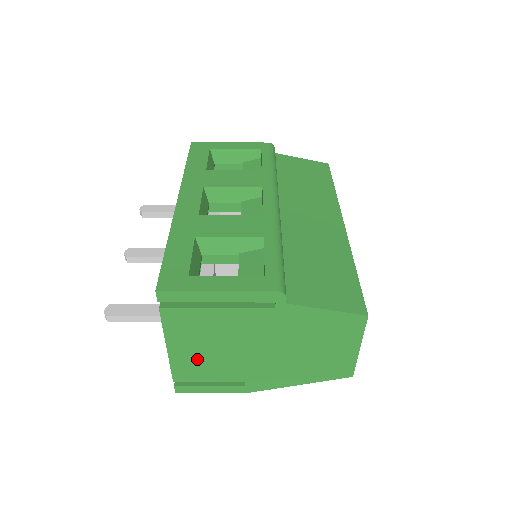
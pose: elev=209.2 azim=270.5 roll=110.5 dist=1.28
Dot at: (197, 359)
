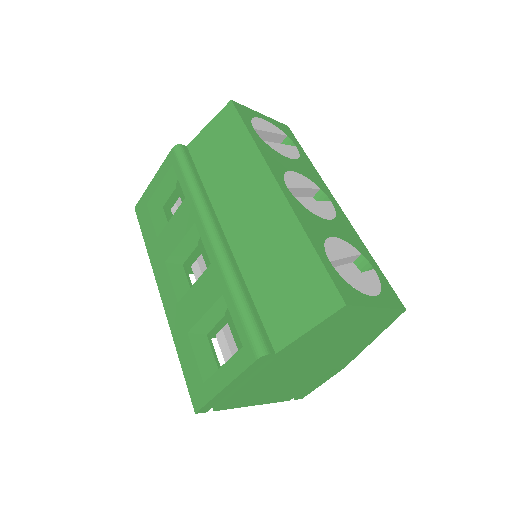
Dot at: (281, 392)
